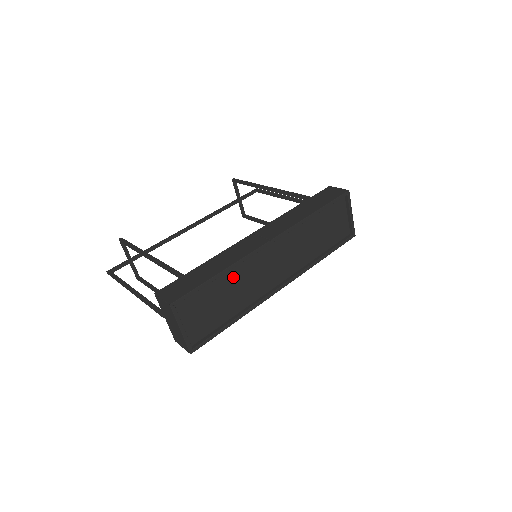
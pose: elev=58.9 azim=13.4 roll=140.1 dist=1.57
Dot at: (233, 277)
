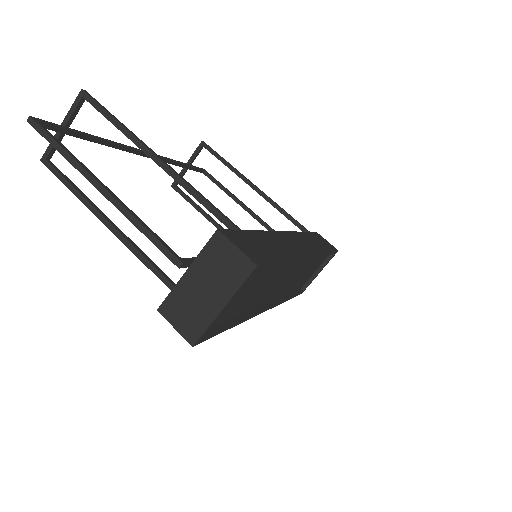
Dot at: (275, 272)
